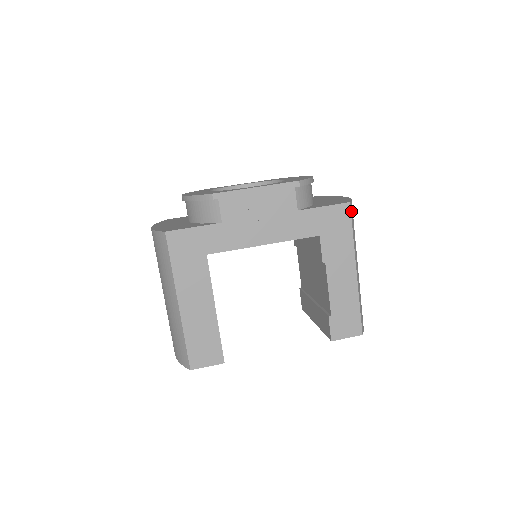
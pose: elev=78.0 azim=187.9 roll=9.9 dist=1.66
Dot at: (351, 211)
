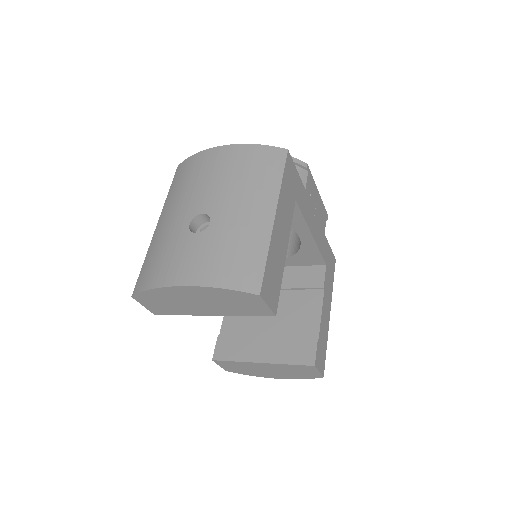
Dot at: occluded
